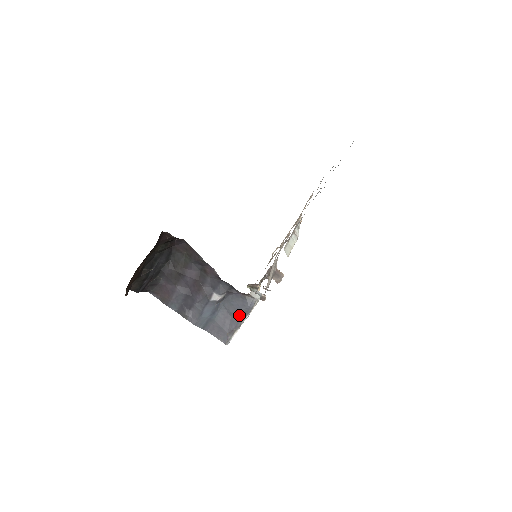
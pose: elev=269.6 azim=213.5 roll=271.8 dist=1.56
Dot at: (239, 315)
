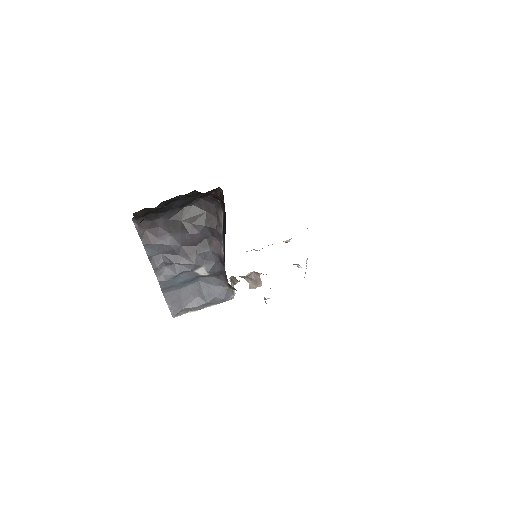
Dot at: (208, 300)
